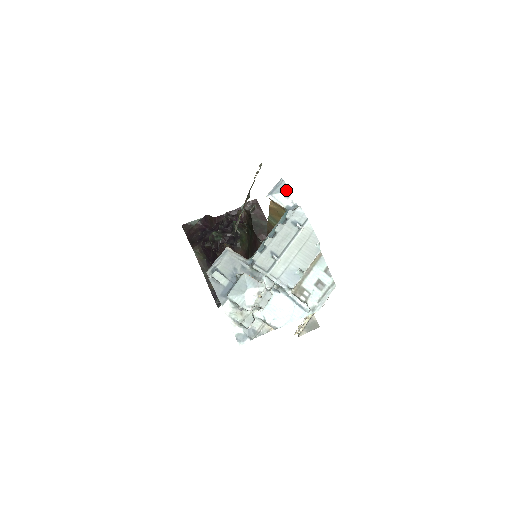
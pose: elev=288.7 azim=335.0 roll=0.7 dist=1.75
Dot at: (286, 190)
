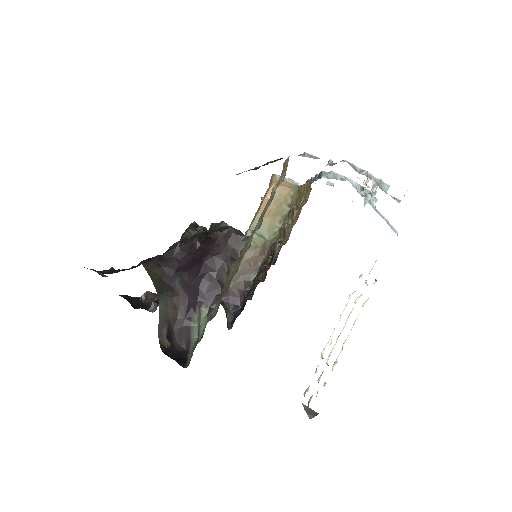
Dot at: occluded
